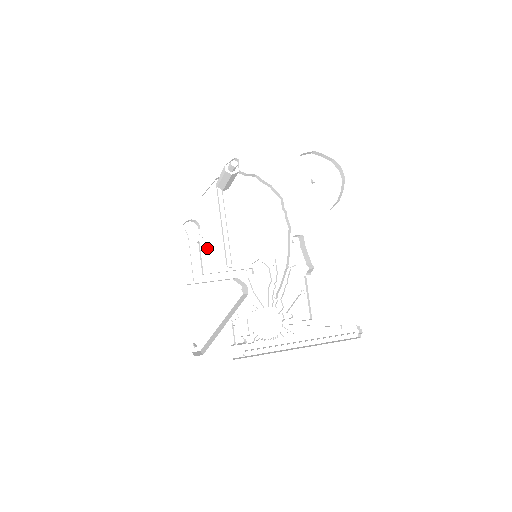
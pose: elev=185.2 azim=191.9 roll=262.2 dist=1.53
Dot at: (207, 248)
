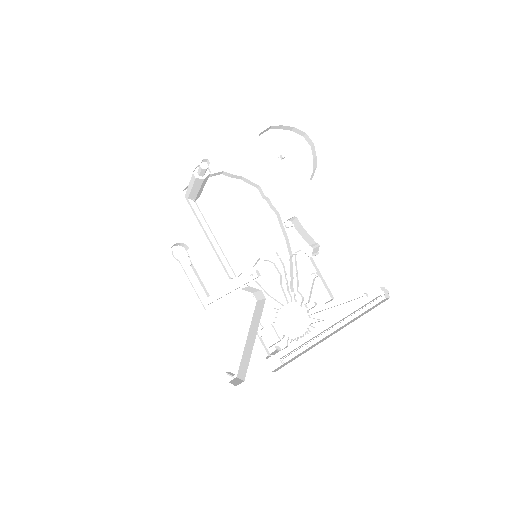
Dot at: (202, 267)
